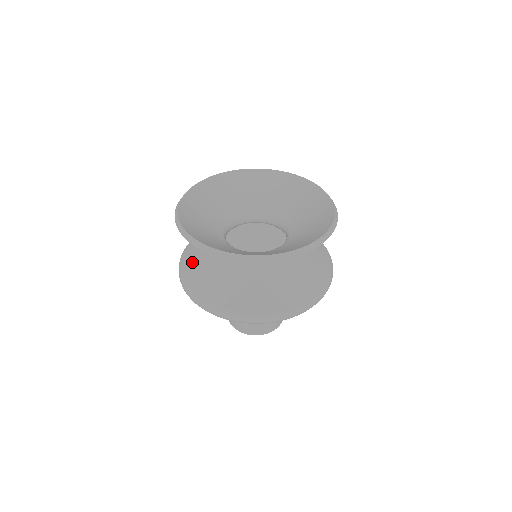
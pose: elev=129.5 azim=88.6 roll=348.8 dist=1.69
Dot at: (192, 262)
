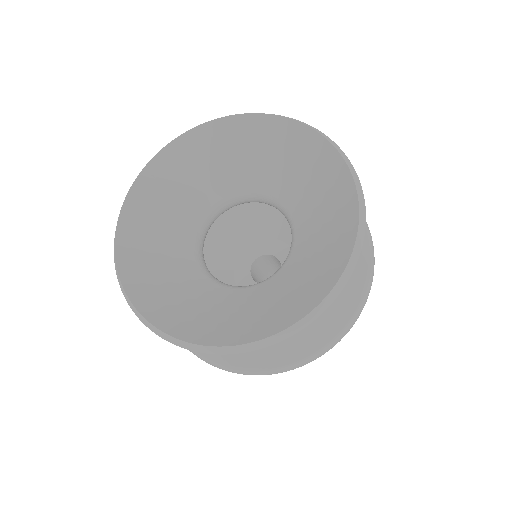
Dot at: occluded
